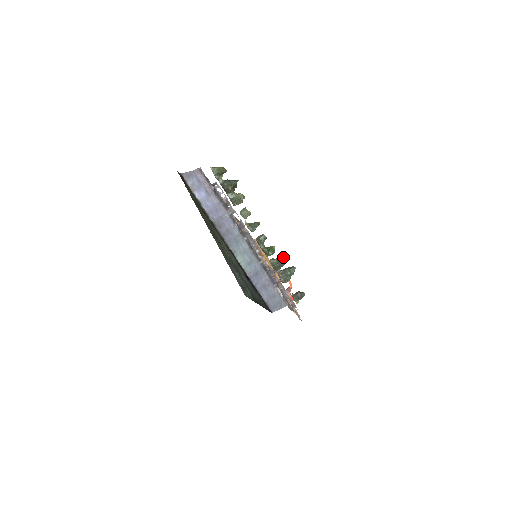
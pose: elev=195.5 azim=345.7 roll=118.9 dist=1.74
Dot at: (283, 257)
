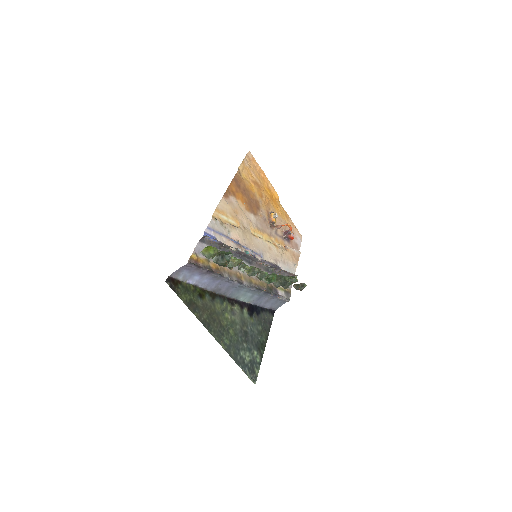
Dot at: (285, 281)
